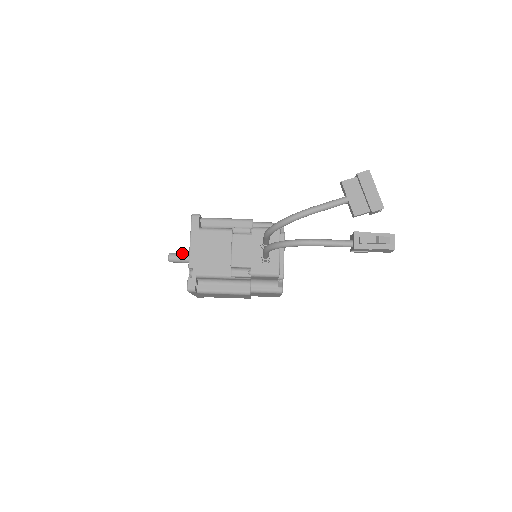
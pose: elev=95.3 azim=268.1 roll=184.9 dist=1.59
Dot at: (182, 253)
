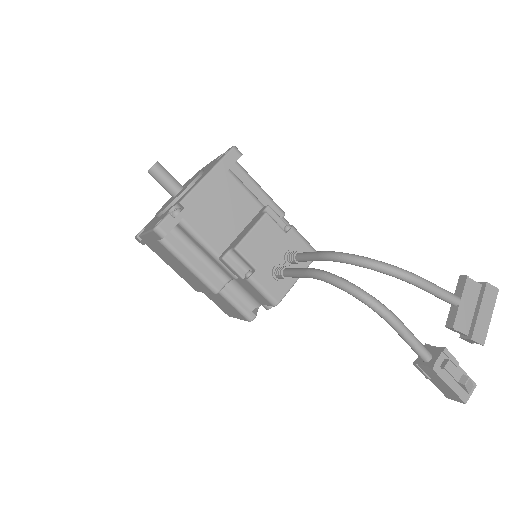
Dot at: occluded
